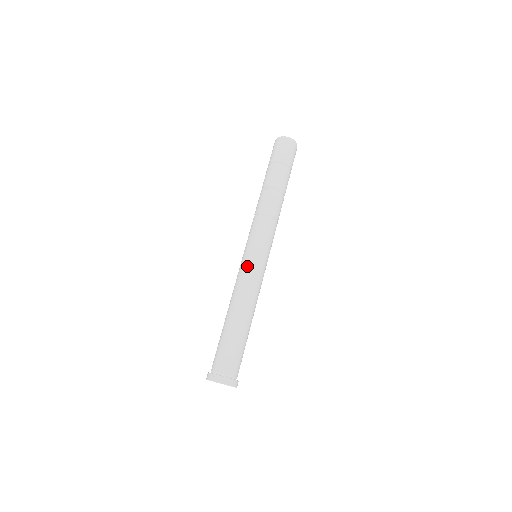
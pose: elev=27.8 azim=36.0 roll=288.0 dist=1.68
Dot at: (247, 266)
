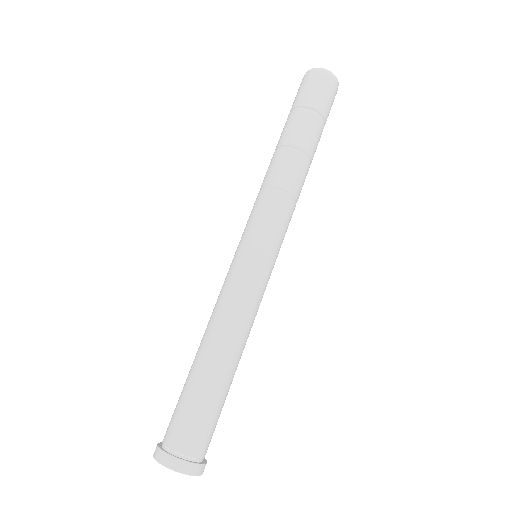
Dot at: (229, 271)
